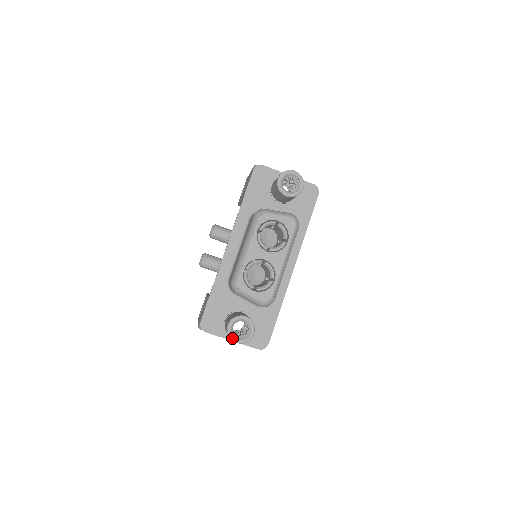
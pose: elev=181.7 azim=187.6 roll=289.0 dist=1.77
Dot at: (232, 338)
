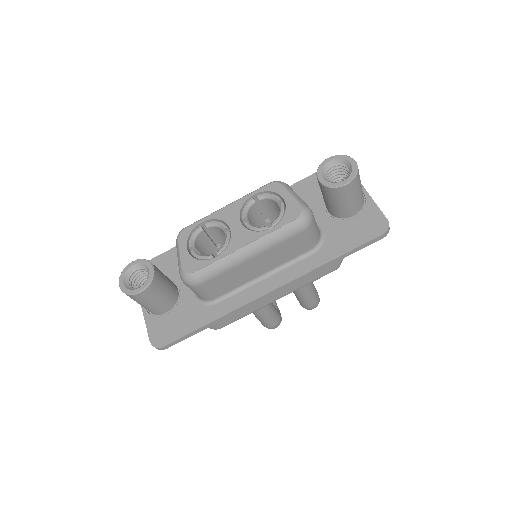
Dot at: (121, 277)
